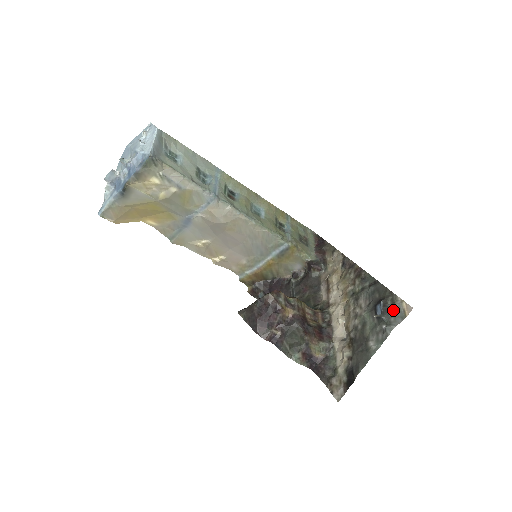
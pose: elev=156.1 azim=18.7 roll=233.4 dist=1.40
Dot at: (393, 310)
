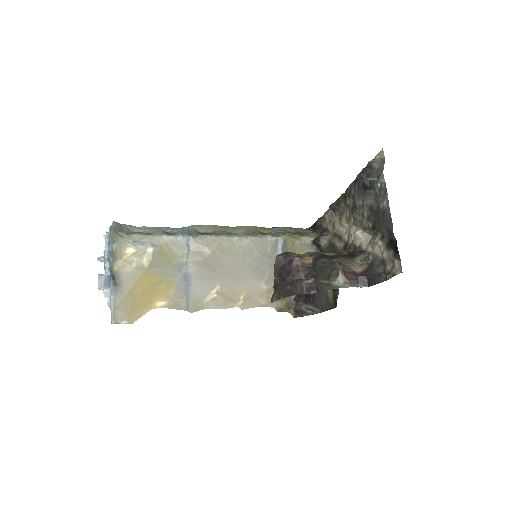
Dot at: (374, 169)
